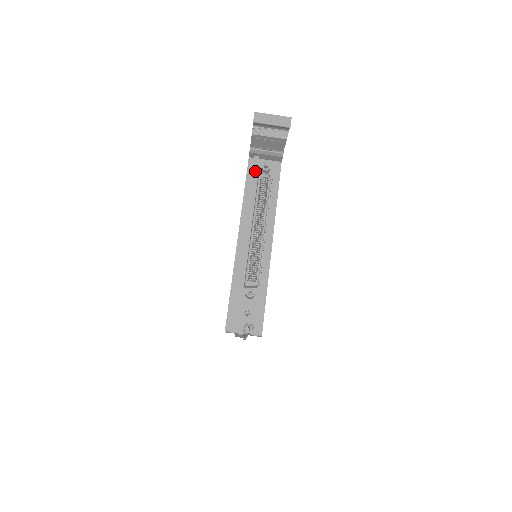
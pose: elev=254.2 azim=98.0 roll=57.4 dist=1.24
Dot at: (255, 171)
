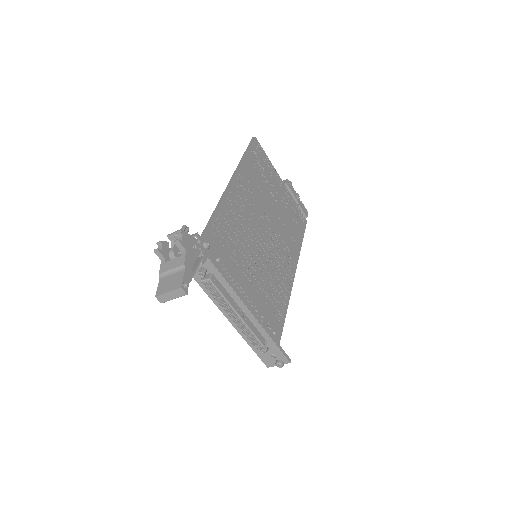
Dot at: occluded
